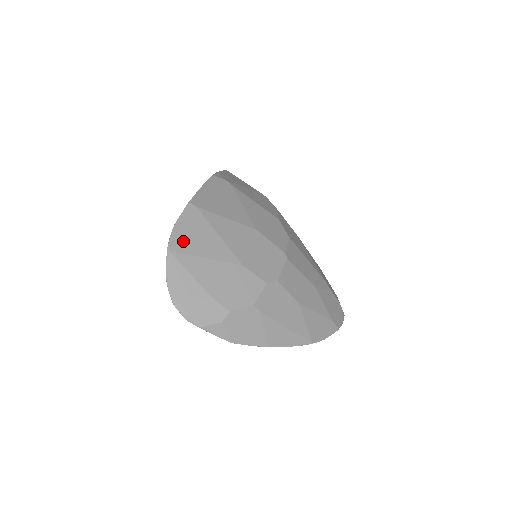
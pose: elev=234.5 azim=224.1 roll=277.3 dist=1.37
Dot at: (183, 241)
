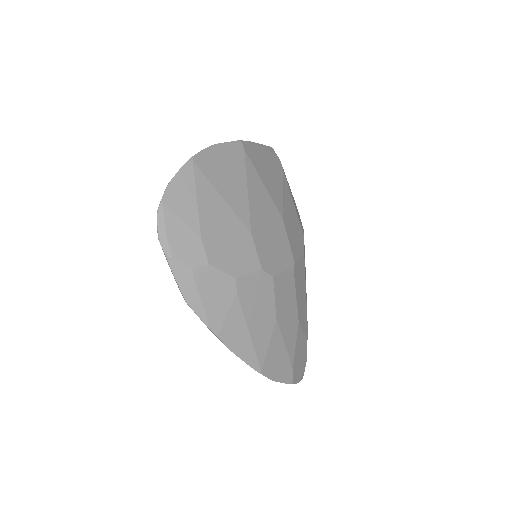
Dot at: (212, 164)
